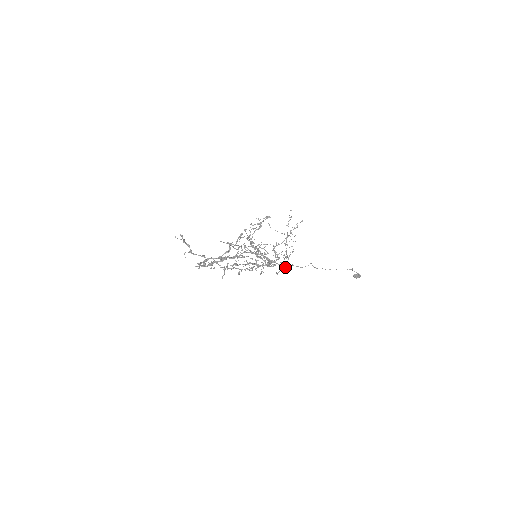
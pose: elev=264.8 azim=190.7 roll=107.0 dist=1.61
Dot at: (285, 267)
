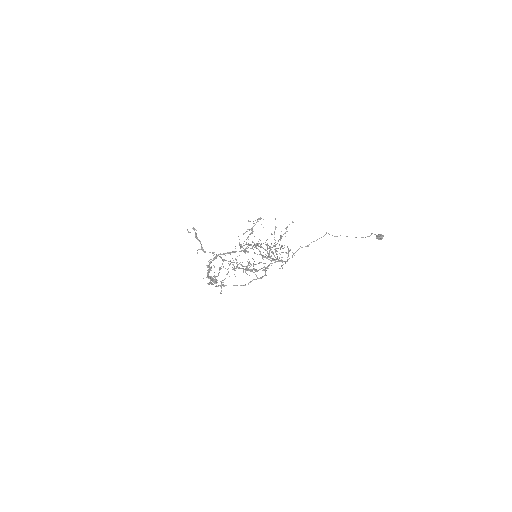
Dot at: (287, 261)
